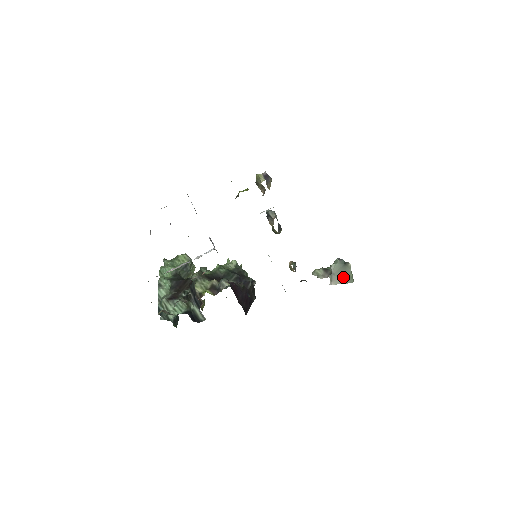
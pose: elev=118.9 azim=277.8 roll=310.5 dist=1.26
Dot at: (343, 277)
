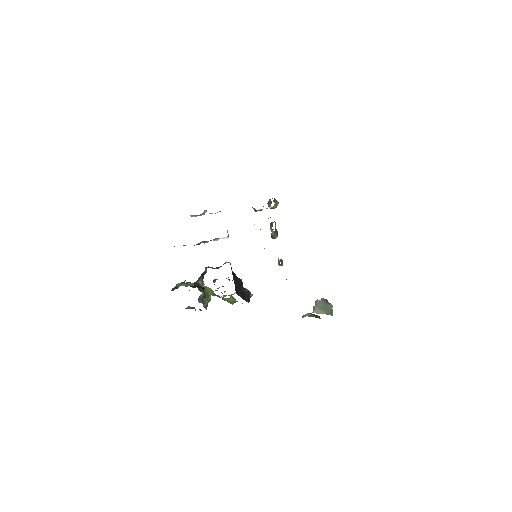
Dot at: (324, 310)
